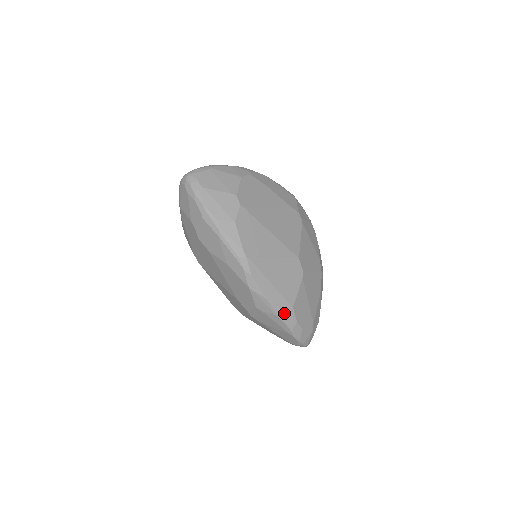
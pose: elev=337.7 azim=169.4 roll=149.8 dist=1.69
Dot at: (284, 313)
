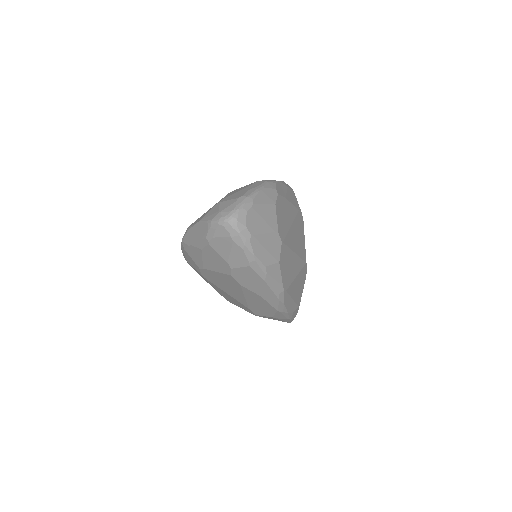
Dot at: (293, 314)
